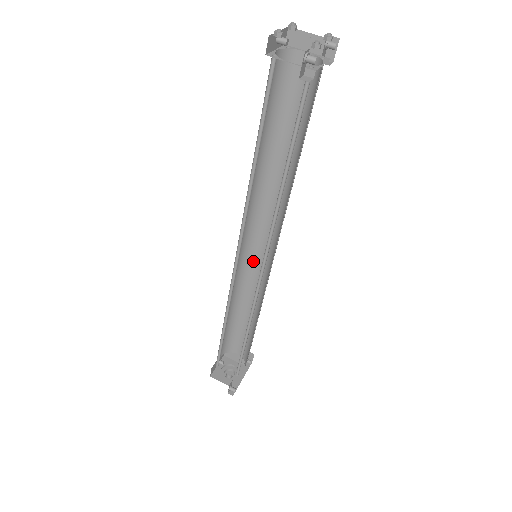
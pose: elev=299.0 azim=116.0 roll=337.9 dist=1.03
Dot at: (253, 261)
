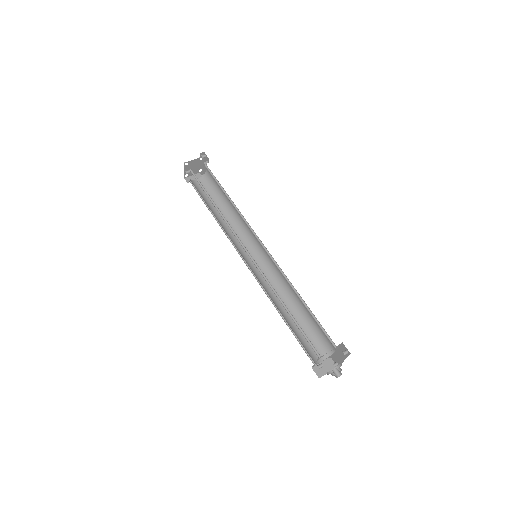
Dot at: (259, 275)
